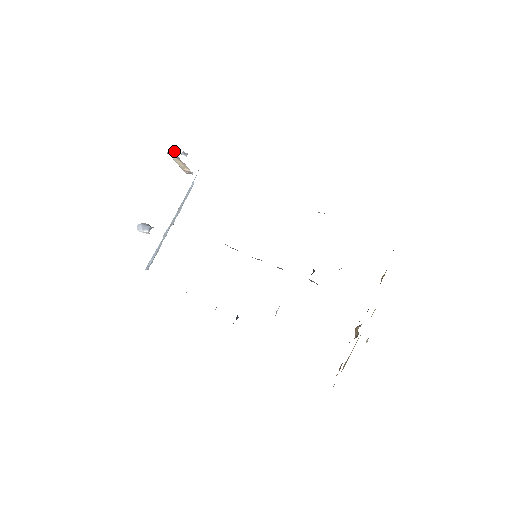
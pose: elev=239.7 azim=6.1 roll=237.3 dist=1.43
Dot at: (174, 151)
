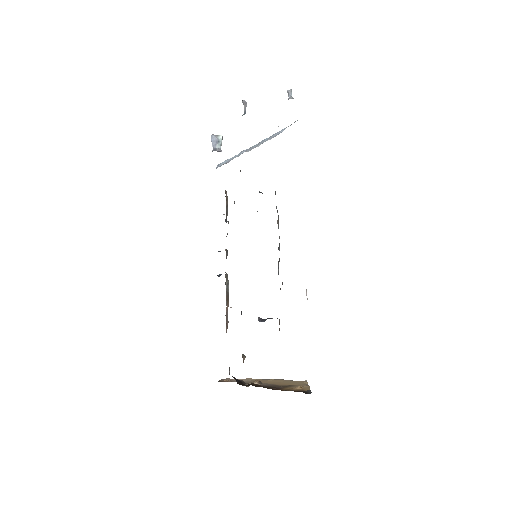
Dot at: (246, 105)
